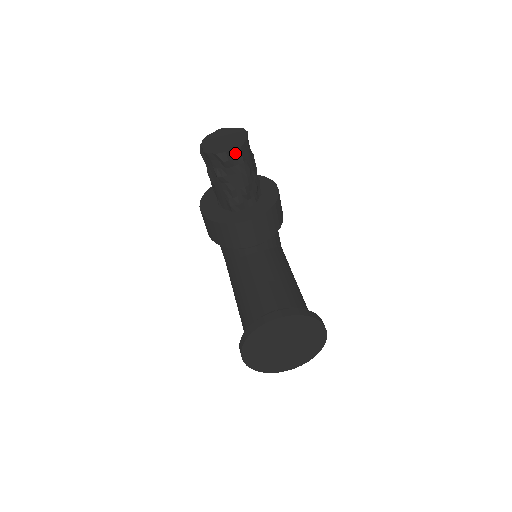
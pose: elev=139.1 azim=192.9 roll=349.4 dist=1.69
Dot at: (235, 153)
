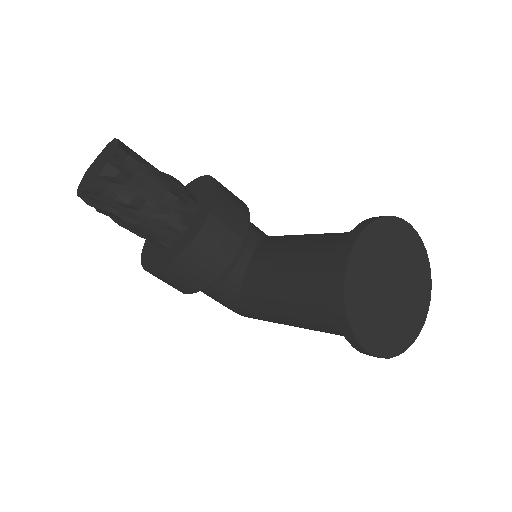
Dot at: (119, 158)
